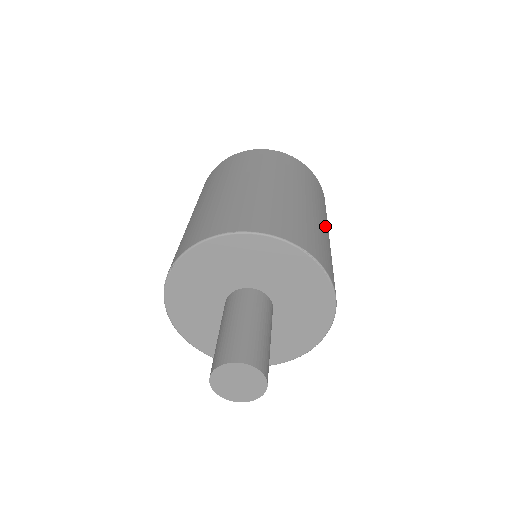
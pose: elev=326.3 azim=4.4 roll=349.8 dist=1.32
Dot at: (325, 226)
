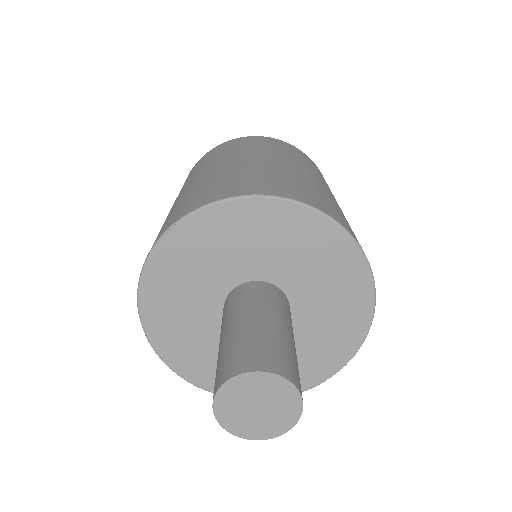
Dot at: occluded
